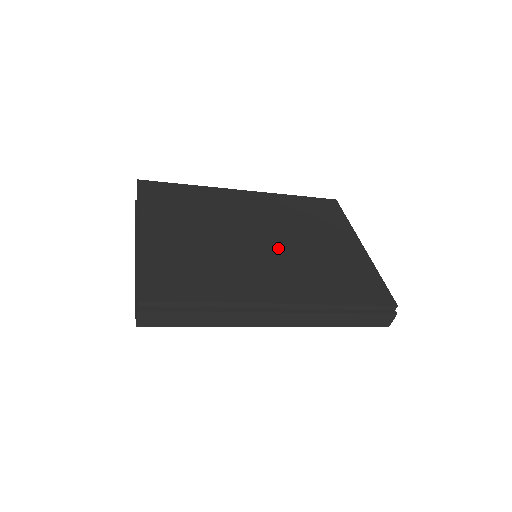
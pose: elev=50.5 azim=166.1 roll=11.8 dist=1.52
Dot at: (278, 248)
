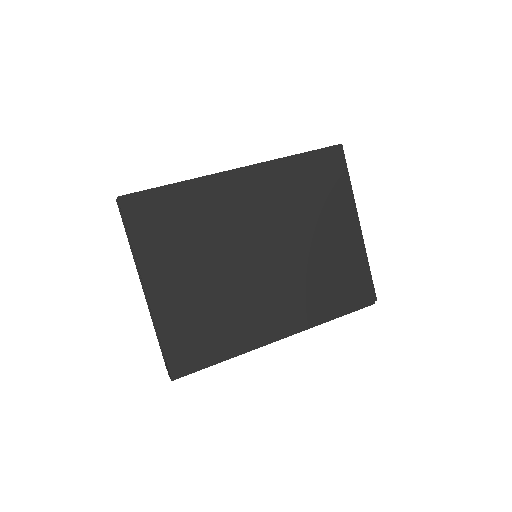
Dot at: (279, 262)
